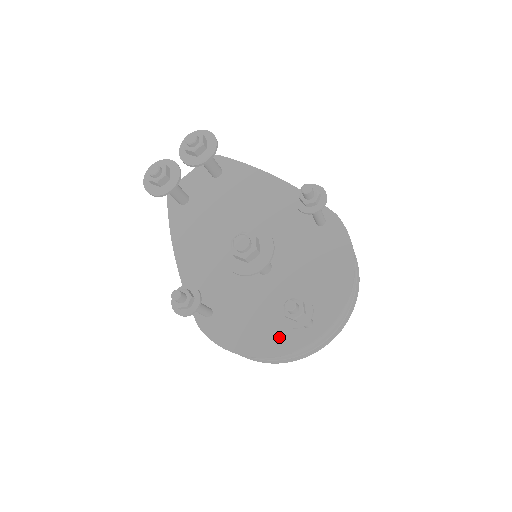
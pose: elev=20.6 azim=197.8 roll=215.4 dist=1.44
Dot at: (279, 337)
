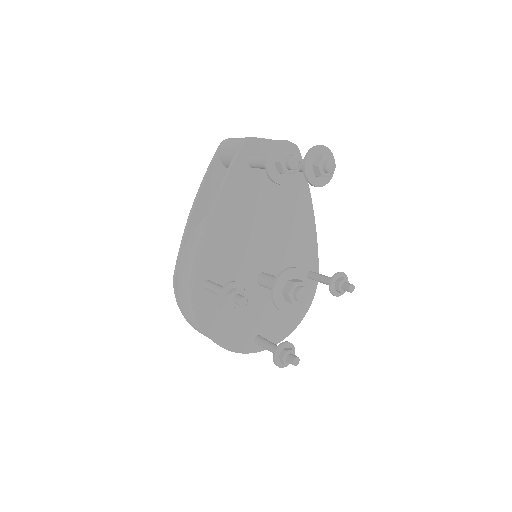
Dot at: (237, 338)
